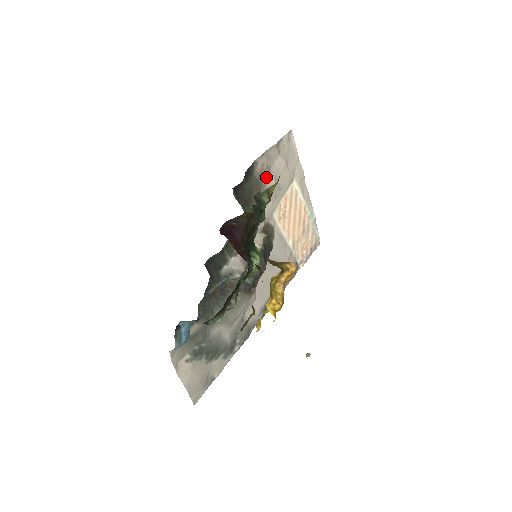
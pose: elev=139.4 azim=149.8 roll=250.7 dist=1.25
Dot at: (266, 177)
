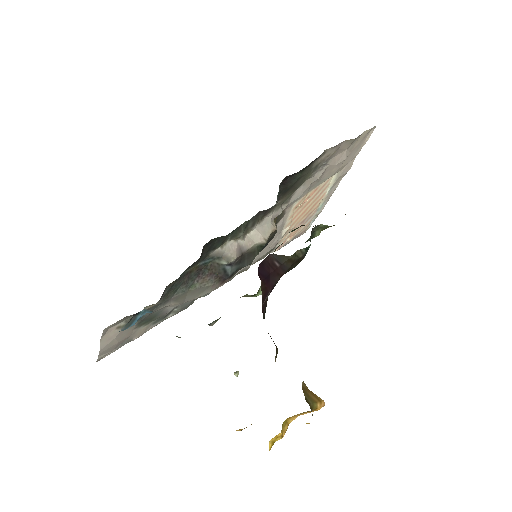
Dot at: (319, 167)
